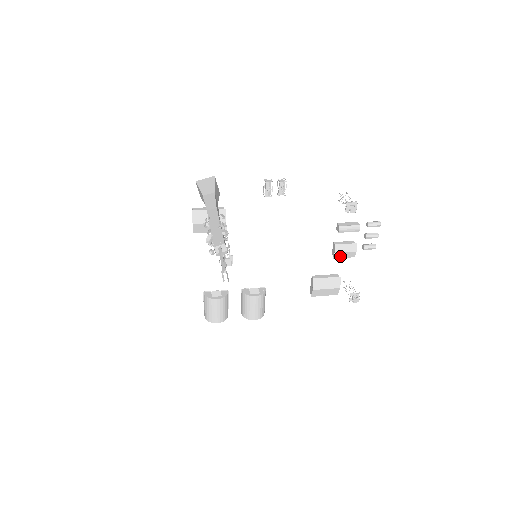
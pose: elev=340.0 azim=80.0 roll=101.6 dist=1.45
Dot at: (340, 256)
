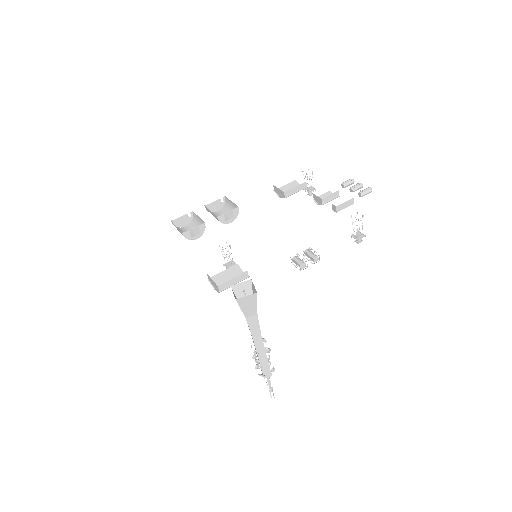
Dot at: occluded
